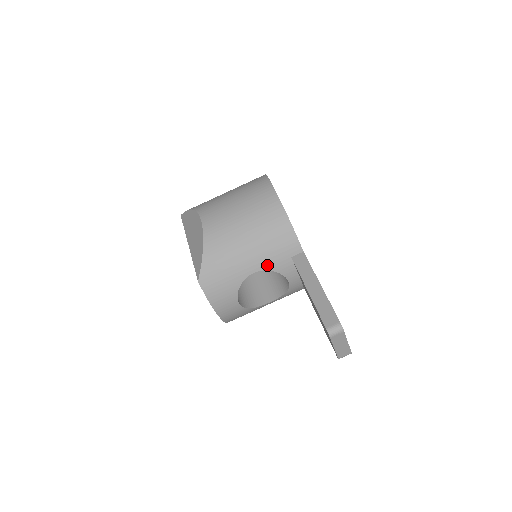
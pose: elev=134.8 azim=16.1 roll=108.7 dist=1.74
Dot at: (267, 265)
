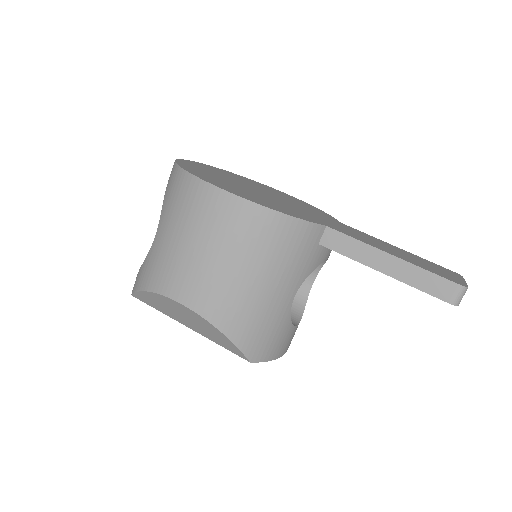
Dot at: (301, 277)
